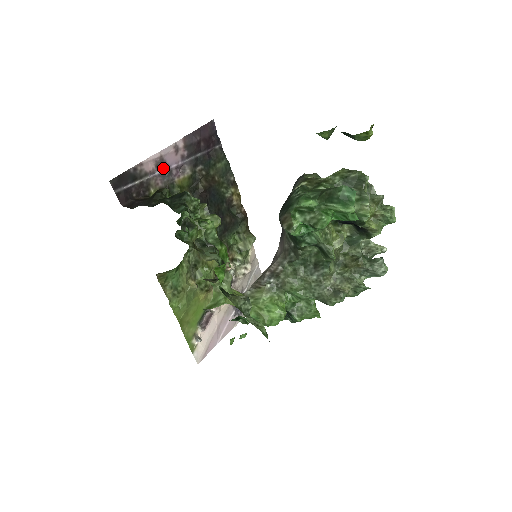
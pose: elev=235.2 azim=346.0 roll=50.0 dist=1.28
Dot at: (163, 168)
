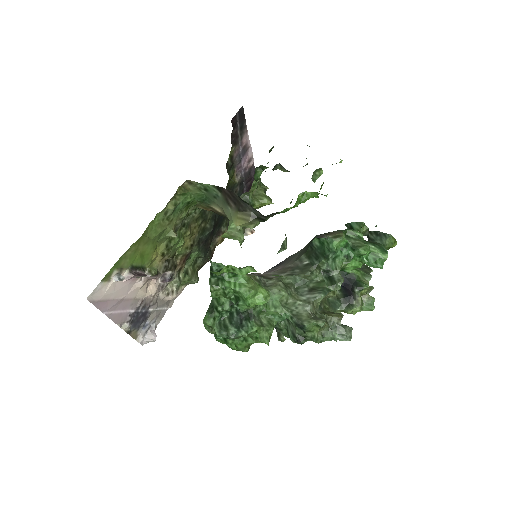
Dot at: (242, 153)
